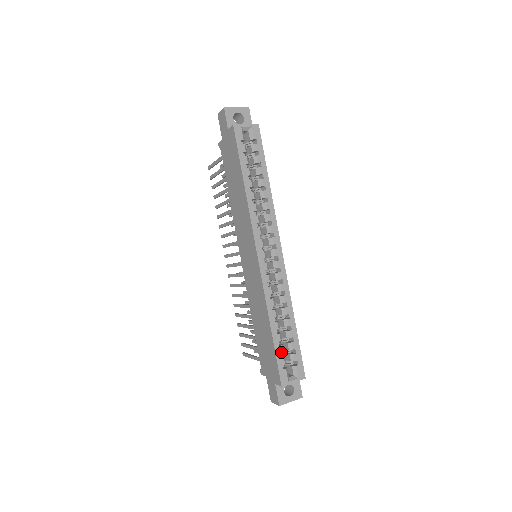
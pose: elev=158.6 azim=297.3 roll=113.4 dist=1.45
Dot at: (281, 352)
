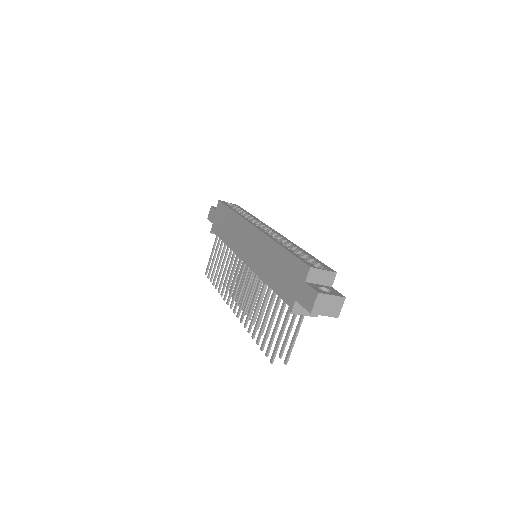
Dot at: (299, 256)
